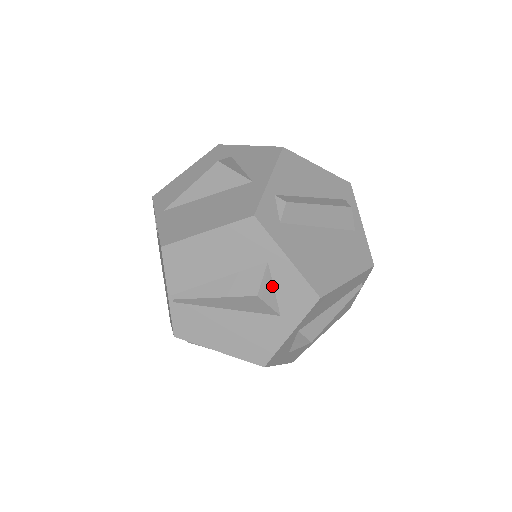
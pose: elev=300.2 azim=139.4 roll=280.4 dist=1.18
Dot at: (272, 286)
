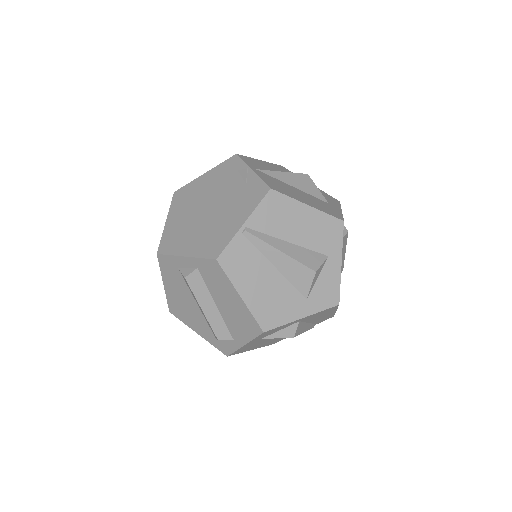
Dot at: (319, 274)
